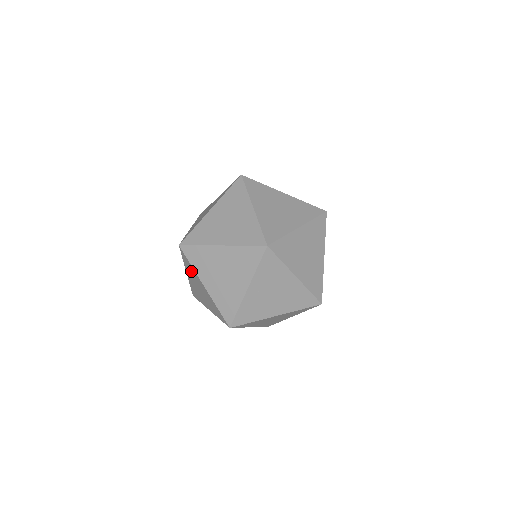
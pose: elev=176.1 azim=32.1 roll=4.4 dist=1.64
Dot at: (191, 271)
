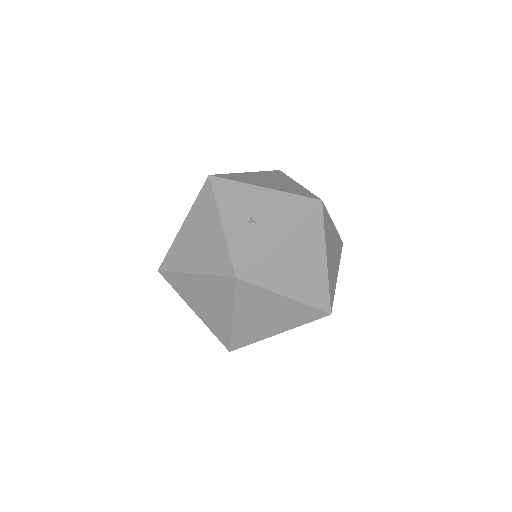
Dot at: occluded
